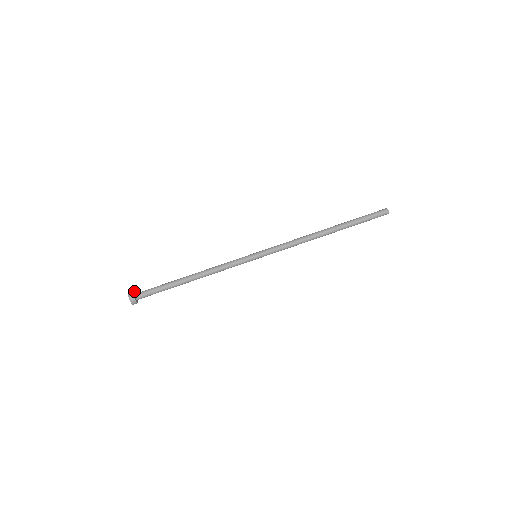
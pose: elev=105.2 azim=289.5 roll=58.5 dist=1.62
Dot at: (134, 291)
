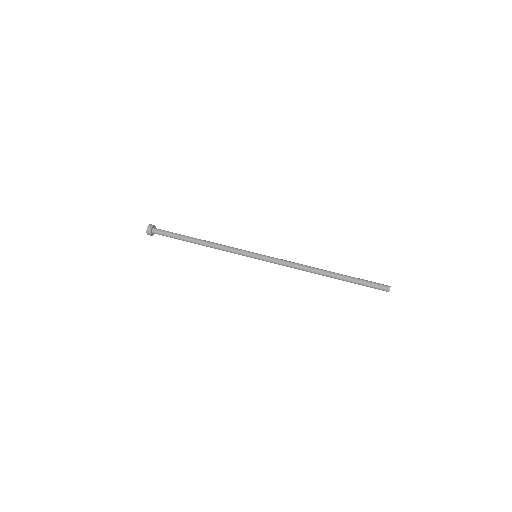
Dot at: occluded
